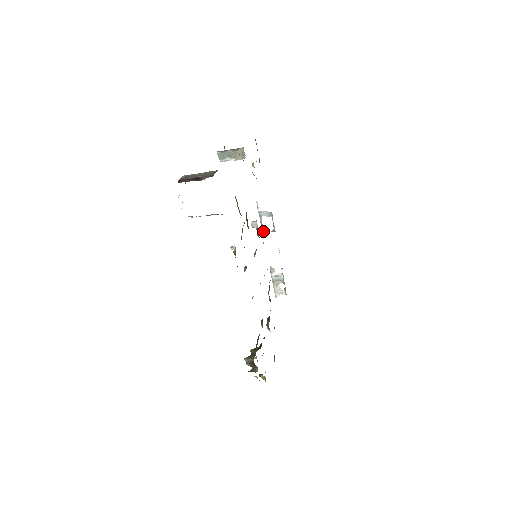
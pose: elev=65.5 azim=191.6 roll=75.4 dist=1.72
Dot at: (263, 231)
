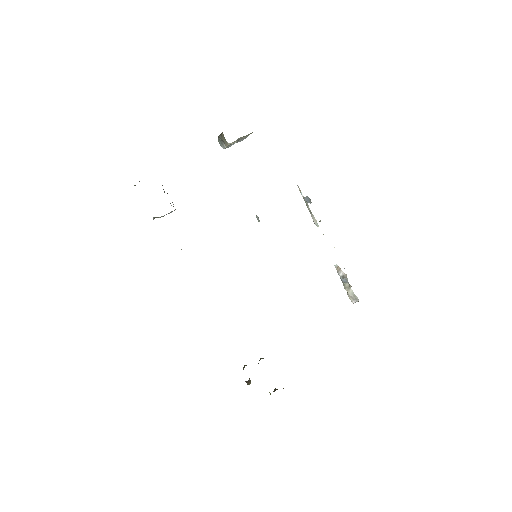
Dot at: (314, 220)
